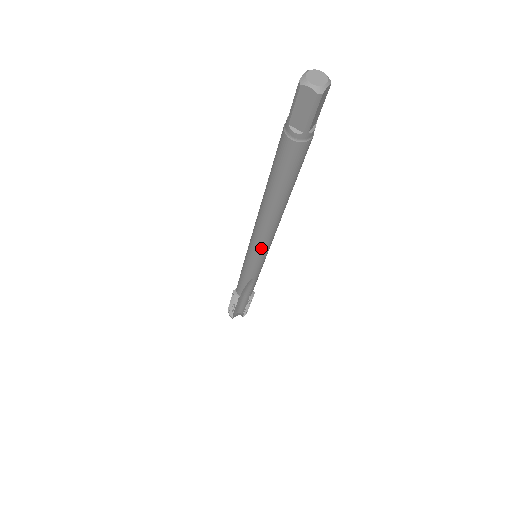
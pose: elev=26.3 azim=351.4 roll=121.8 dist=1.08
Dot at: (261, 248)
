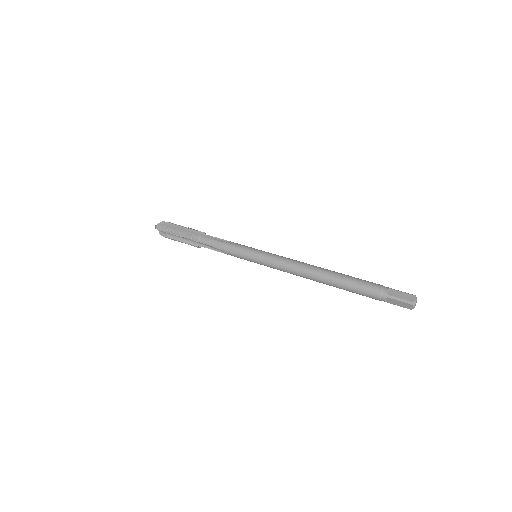
Dot at: occluded
